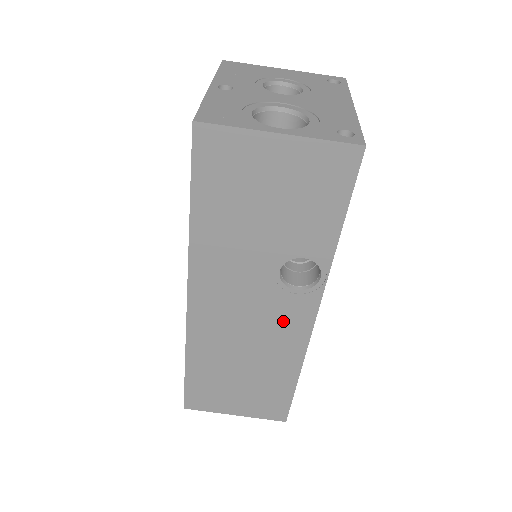
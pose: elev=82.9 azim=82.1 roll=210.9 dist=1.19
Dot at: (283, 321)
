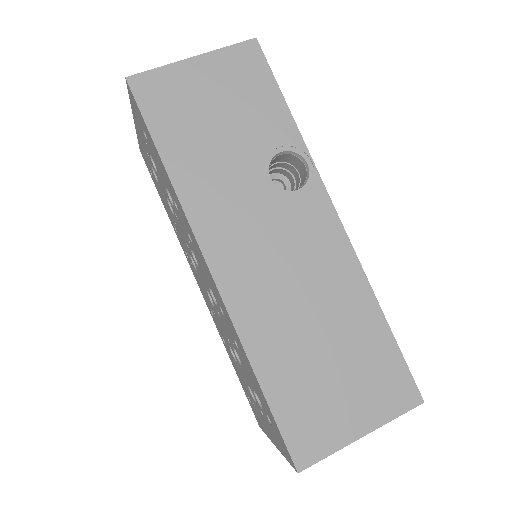
Dot at: (312, 236)
